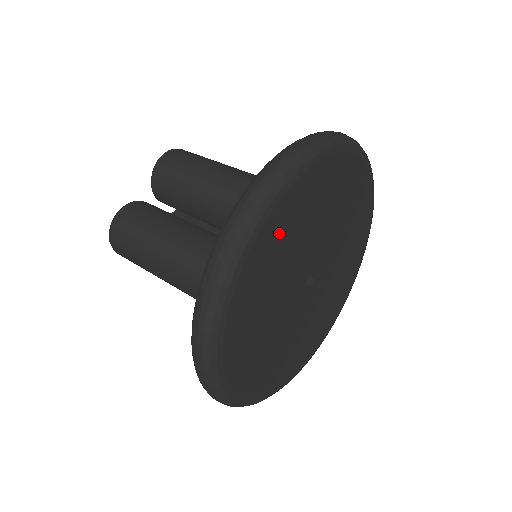
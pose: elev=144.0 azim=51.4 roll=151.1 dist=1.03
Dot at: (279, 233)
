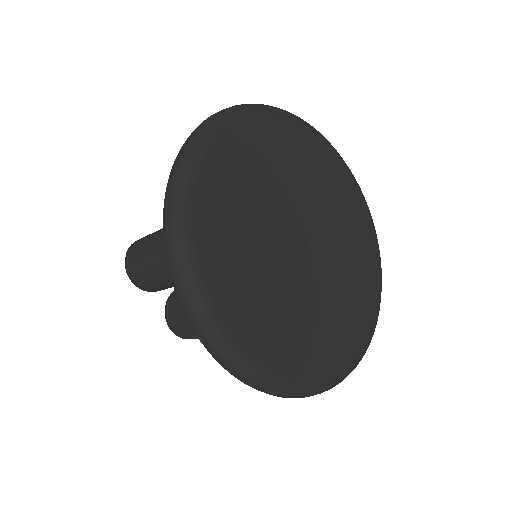
Dot at: (278, 140)
